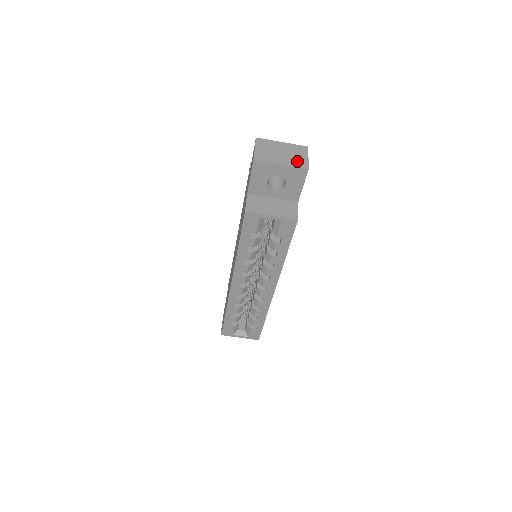
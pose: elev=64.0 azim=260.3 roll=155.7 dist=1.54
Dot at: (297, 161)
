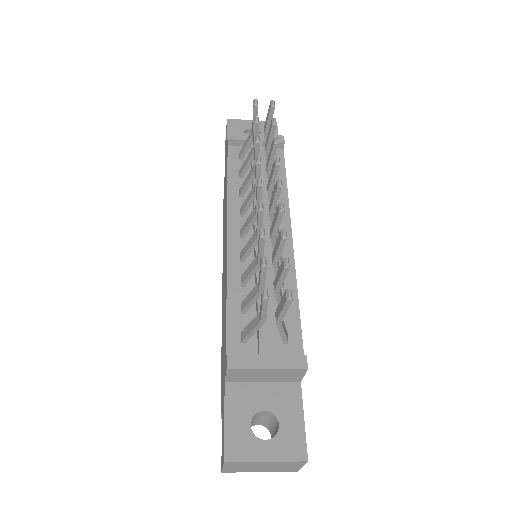
Dot at: (284, 470)
